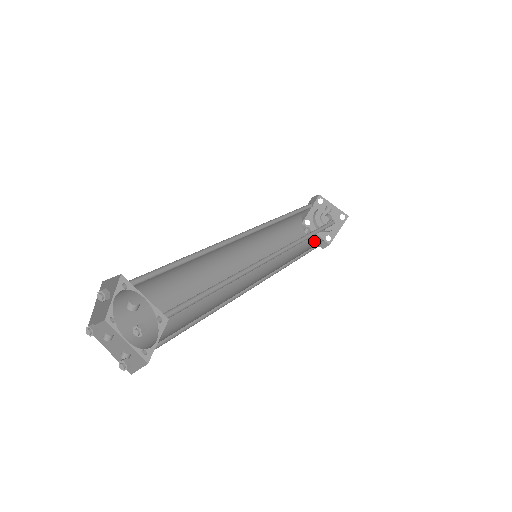
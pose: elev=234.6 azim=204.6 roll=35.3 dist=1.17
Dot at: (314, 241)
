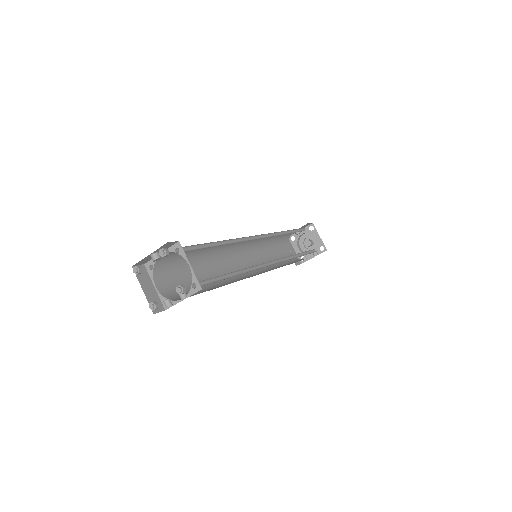
Dot at: occluded
